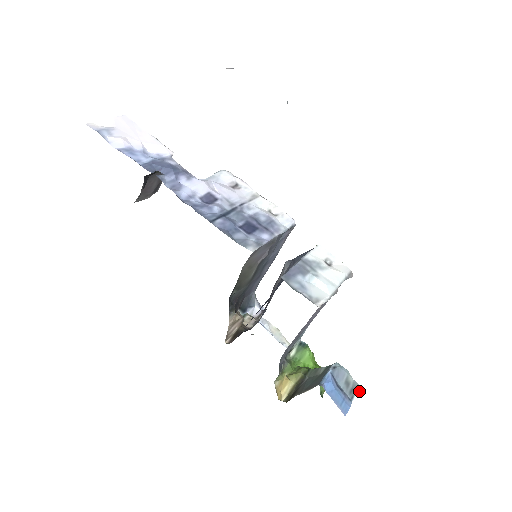
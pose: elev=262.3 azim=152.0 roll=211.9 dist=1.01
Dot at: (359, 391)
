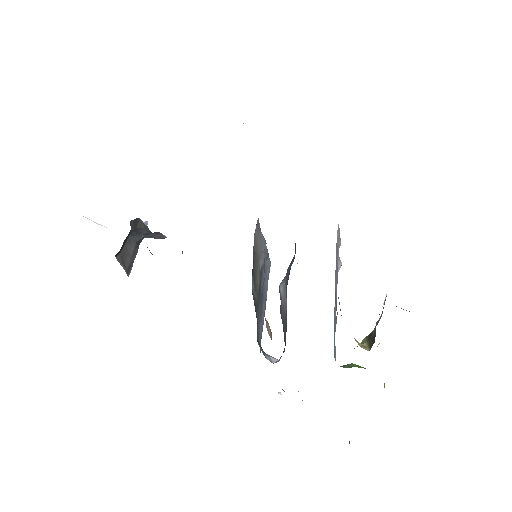
Dot at: occluded
